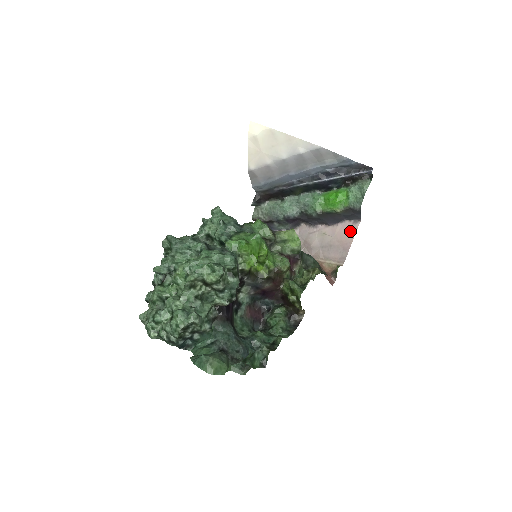
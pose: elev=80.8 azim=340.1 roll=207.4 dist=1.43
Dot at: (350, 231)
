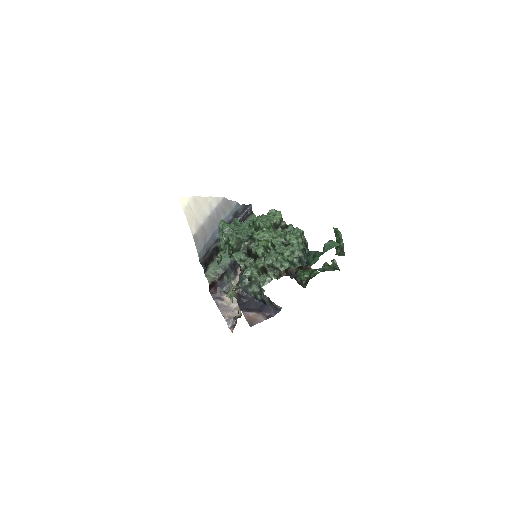
Dot at: occluded
